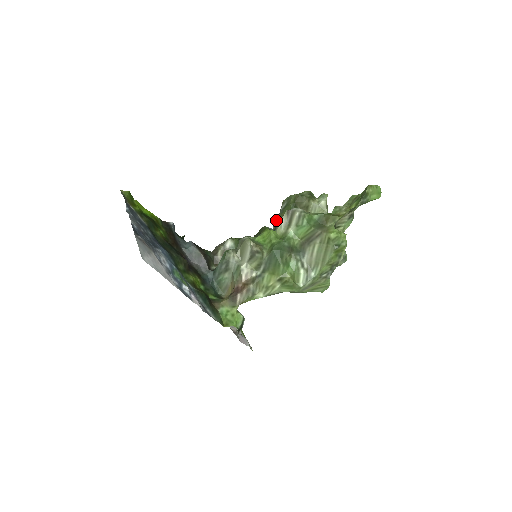
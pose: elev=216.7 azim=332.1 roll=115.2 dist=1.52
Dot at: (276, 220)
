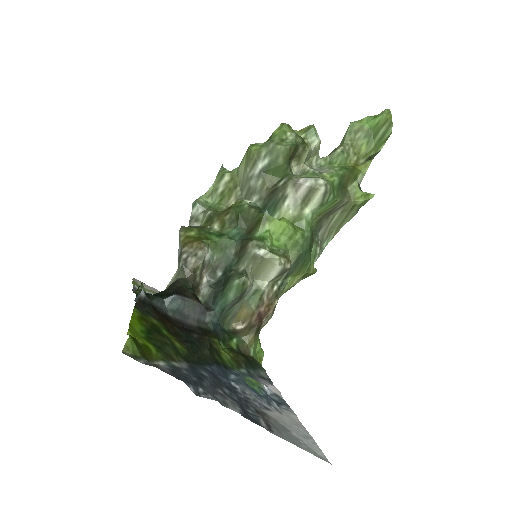
Dot at: (256, 188)
